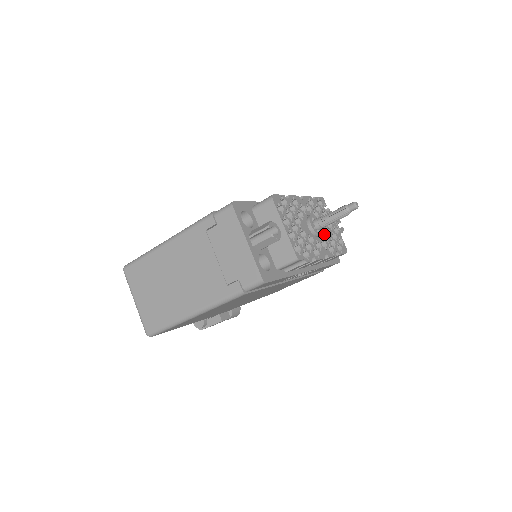
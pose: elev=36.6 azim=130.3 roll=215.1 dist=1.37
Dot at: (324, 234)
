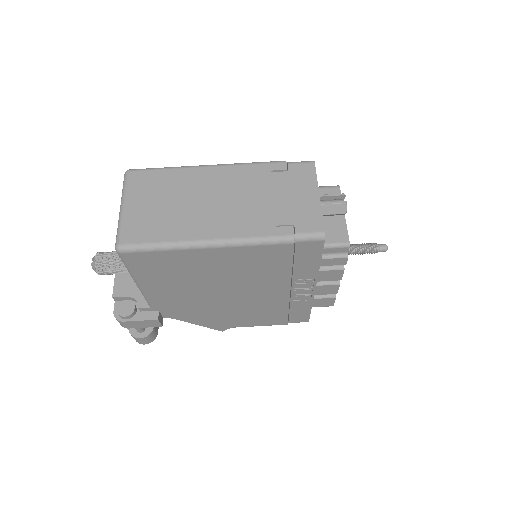
Dot at: occluded
